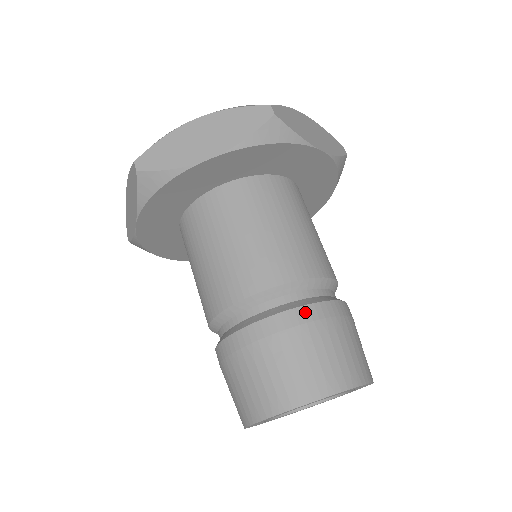
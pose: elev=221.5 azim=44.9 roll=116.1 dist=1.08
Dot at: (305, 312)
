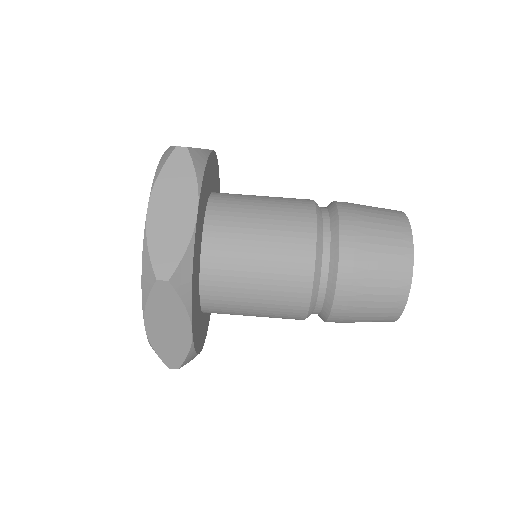
Dot at: (342, 283)
